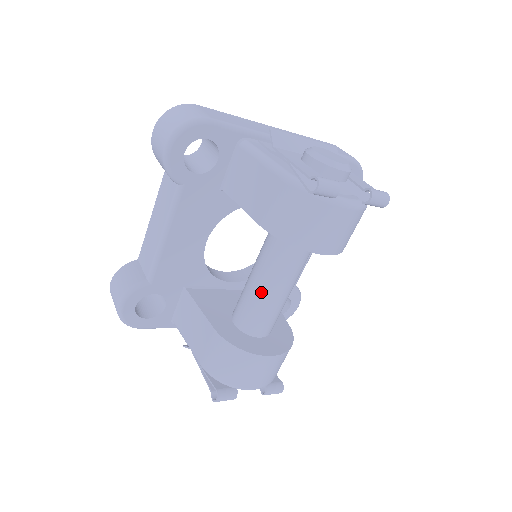
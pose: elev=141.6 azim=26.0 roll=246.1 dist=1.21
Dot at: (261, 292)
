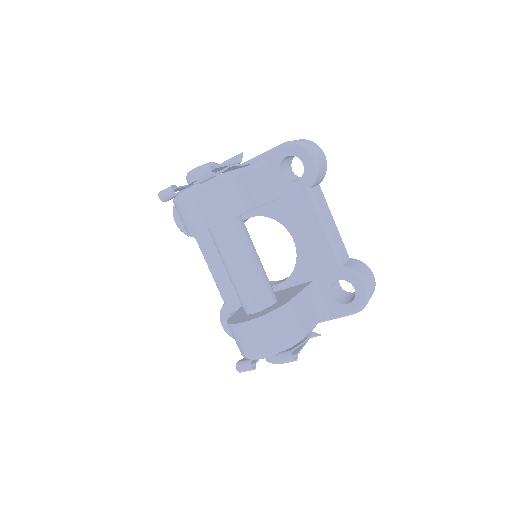
Dot at: (230, 278)
